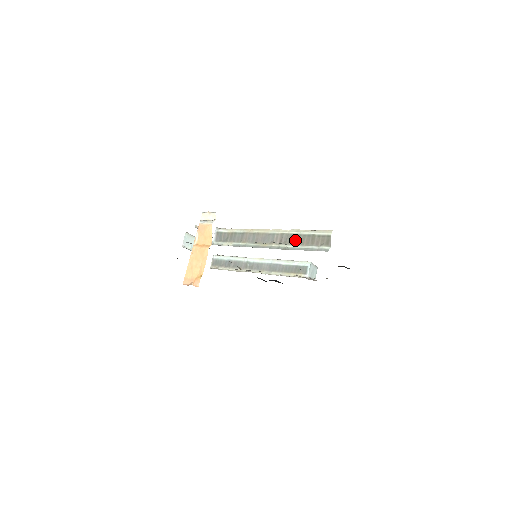
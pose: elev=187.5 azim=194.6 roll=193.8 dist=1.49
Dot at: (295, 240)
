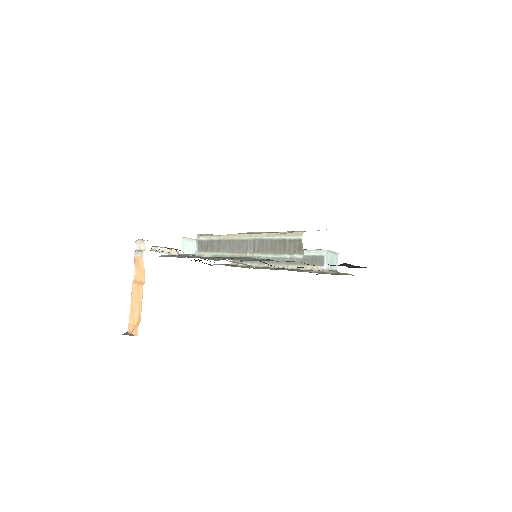
Dot at: (267, 247)
